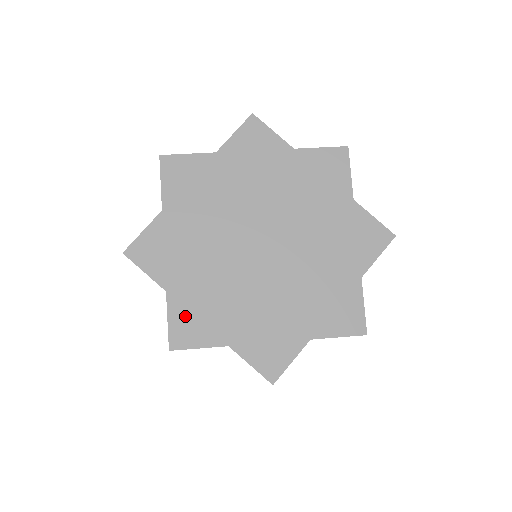
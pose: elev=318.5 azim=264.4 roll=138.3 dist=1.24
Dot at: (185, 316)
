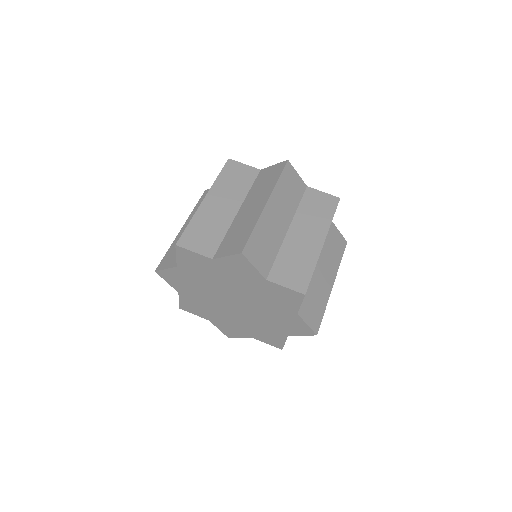
Dot at: (188, 304)
